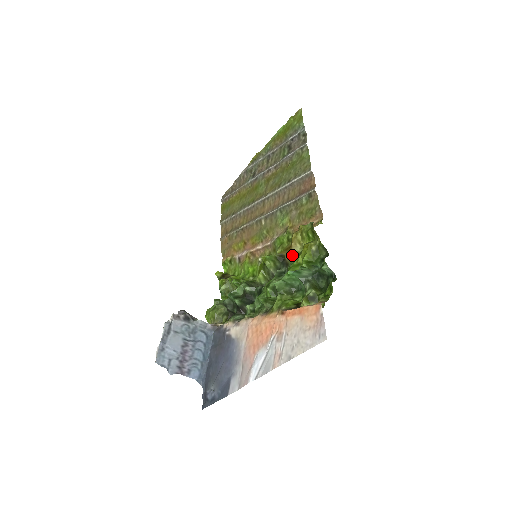
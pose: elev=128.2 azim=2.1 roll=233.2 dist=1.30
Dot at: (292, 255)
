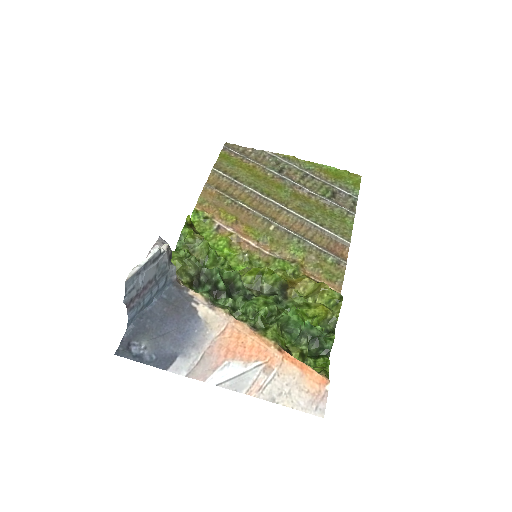
Dot at: (299, 297)
